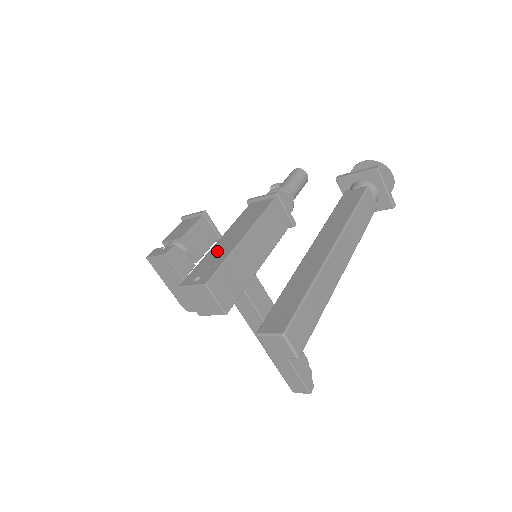
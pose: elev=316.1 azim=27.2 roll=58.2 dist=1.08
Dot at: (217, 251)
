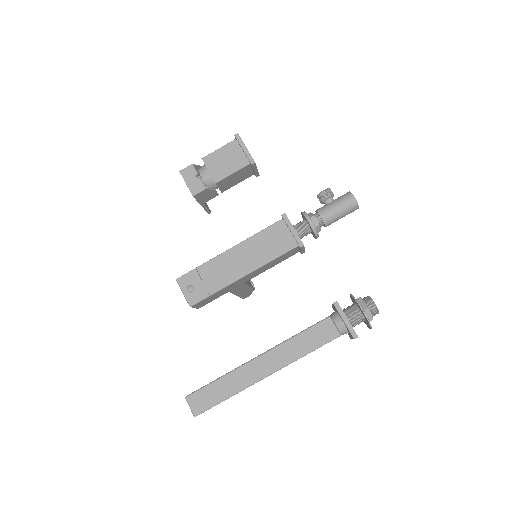
Dot at: (219, 268)
